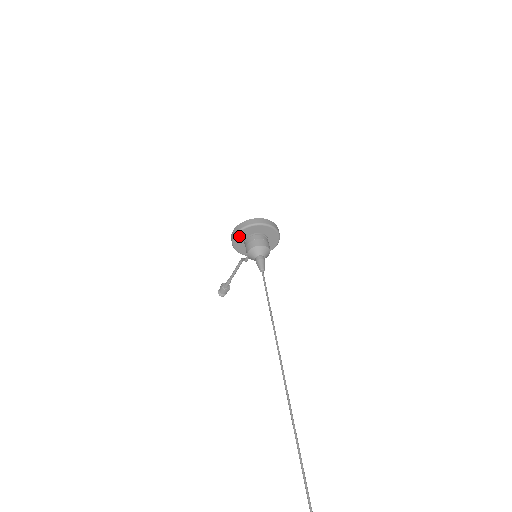
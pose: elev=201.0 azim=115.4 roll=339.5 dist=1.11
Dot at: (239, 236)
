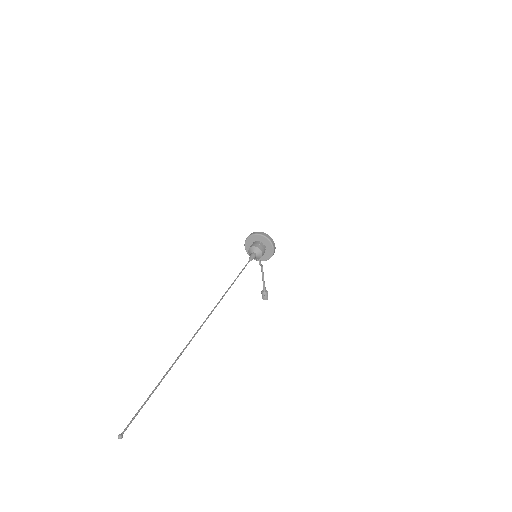
Dot at: (247, 246)
